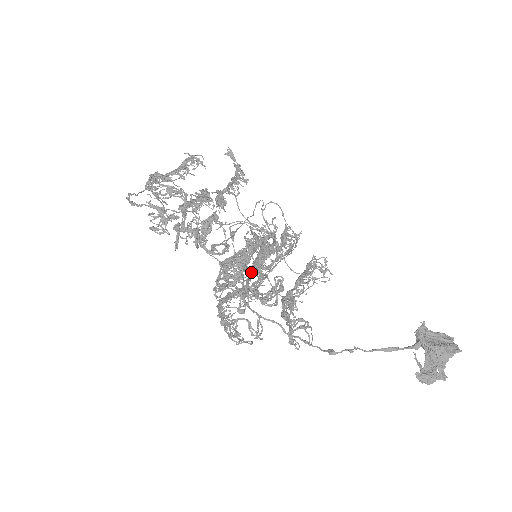
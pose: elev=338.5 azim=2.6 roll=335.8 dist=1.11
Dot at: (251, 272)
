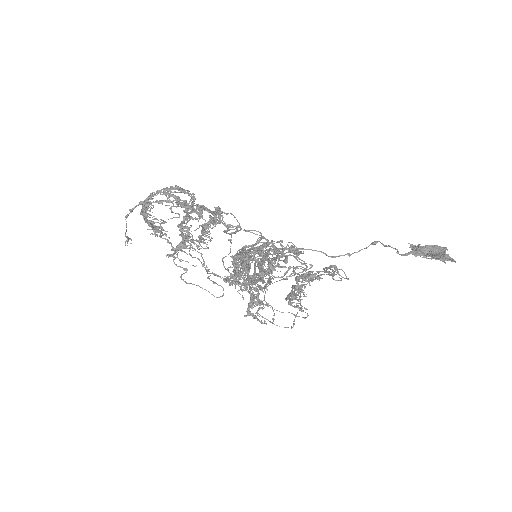
Dot at: (261, 258)
